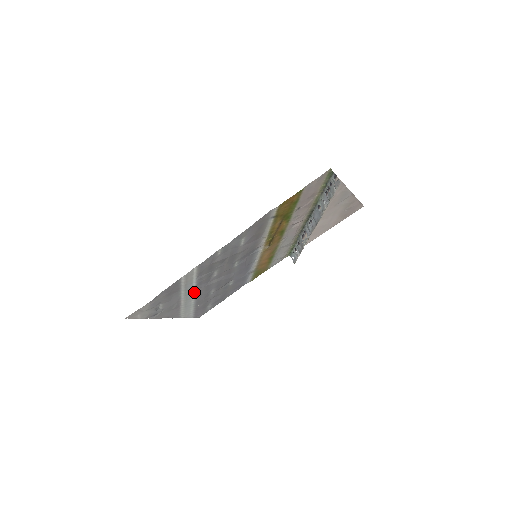
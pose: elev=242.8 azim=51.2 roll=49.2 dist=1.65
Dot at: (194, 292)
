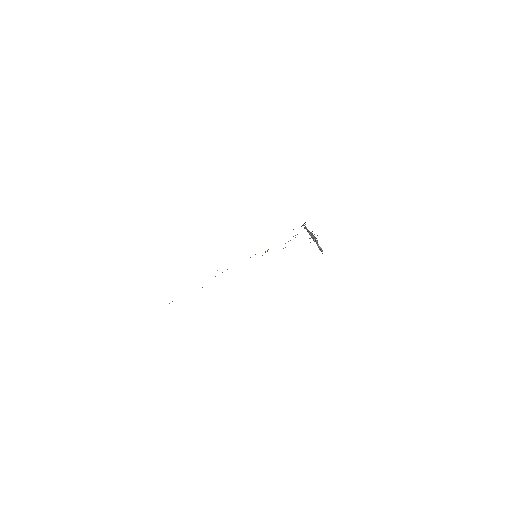
Dot at: occluded
